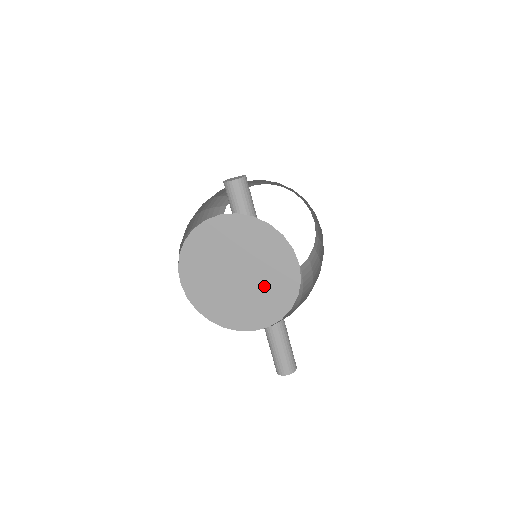
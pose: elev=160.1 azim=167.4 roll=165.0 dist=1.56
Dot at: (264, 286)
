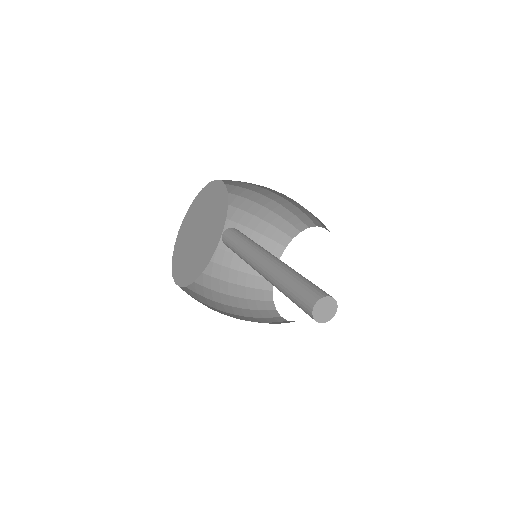
Dot at: (211, 217)
